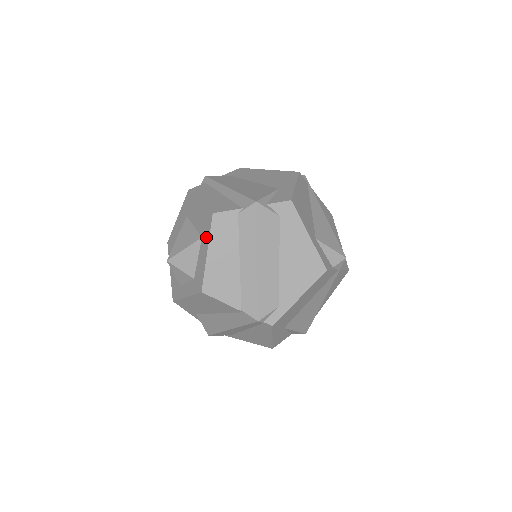
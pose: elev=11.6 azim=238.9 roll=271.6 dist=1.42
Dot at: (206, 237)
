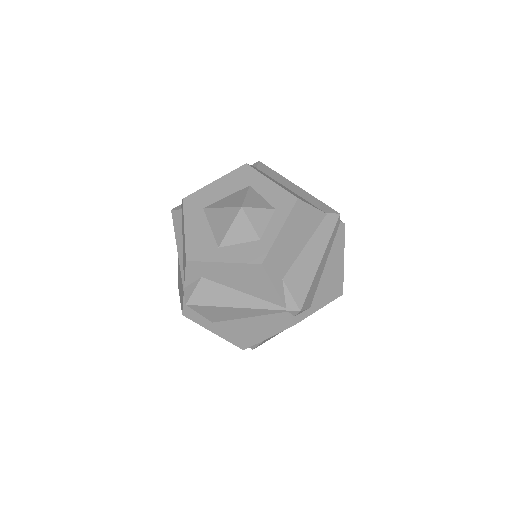
Dot at: (256, 177)
